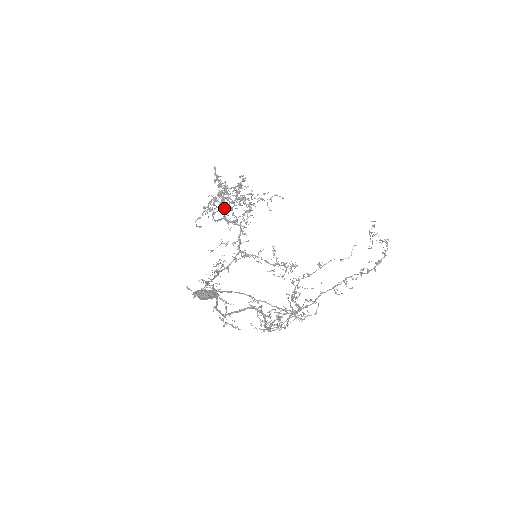
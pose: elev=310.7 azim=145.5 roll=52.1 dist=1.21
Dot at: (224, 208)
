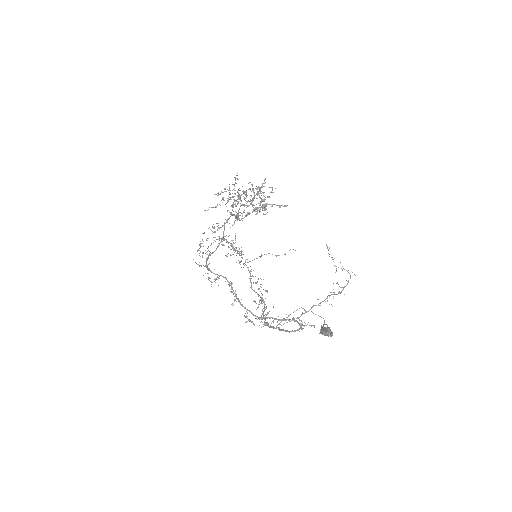
Dot at: (241, 205)
